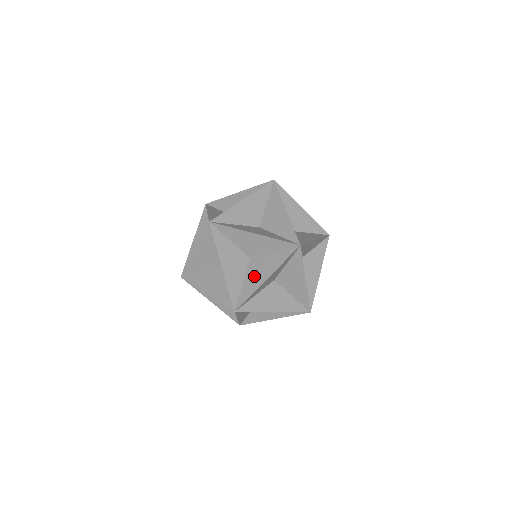
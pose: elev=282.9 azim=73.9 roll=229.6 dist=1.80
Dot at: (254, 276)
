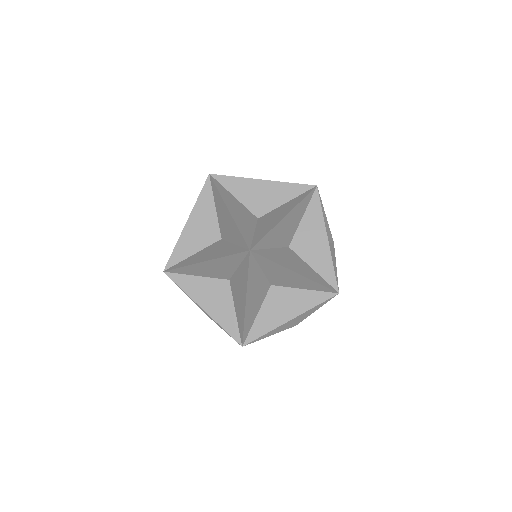
Dot at: (238, 301)
